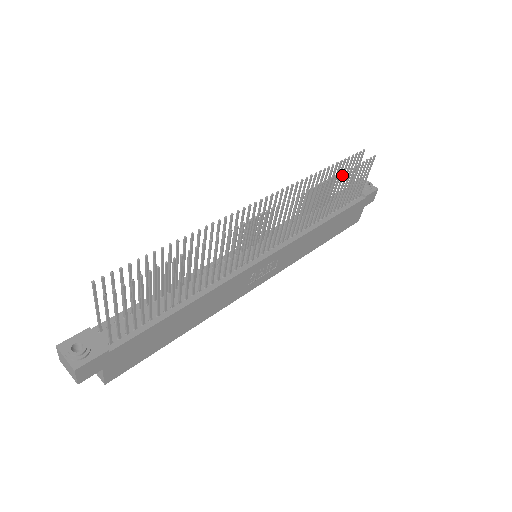
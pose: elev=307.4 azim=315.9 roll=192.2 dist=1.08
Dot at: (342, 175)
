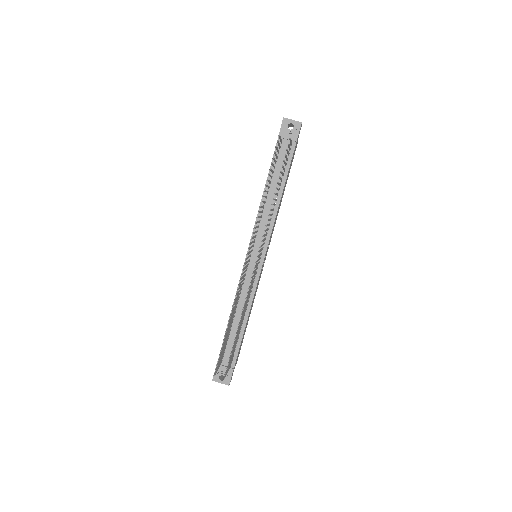
Dot at: occluded
